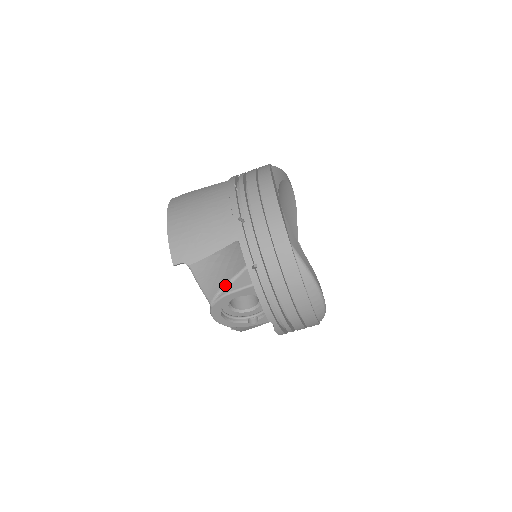
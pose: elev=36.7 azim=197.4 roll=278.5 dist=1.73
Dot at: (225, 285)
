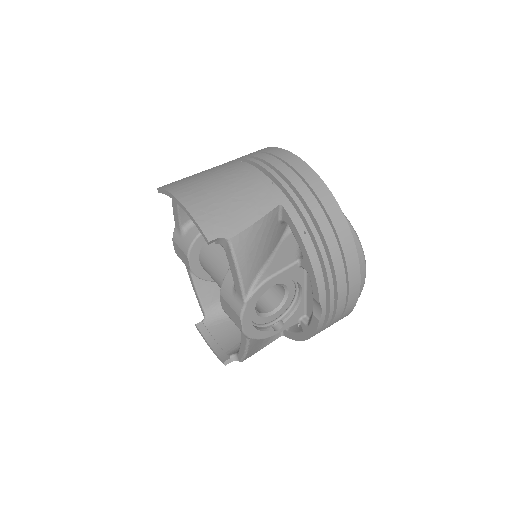
Dot at: (260, 270)
